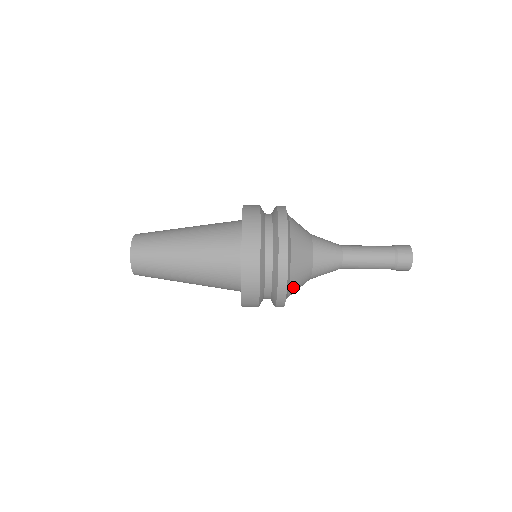
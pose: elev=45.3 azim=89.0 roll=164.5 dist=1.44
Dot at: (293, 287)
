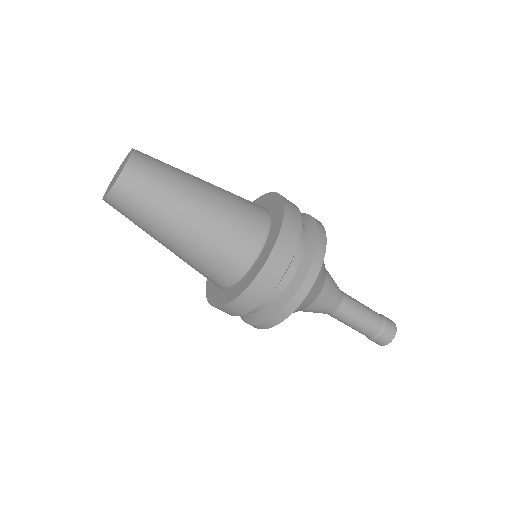
Dot at: occluded
